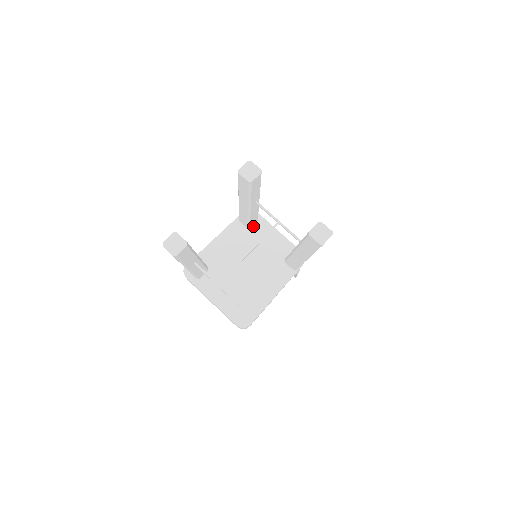
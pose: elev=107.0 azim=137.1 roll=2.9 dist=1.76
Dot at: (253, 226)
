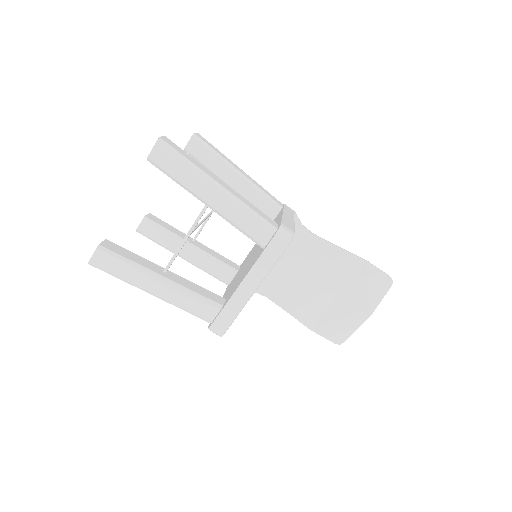
Dot at: (239, 269)
